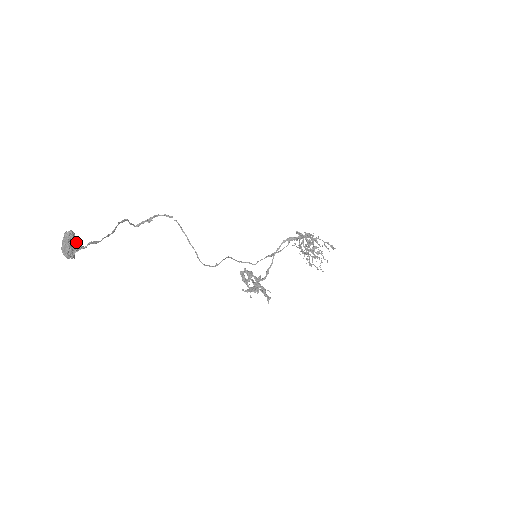
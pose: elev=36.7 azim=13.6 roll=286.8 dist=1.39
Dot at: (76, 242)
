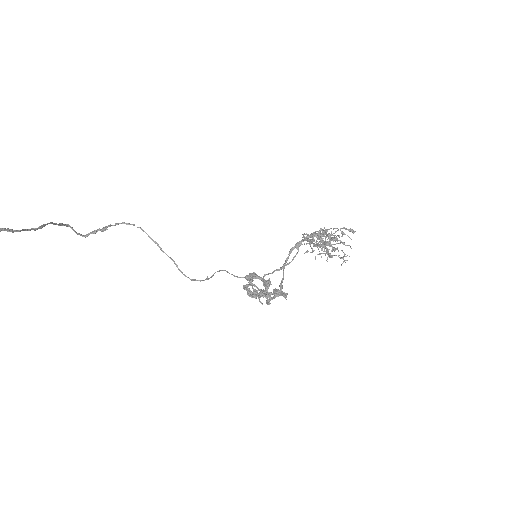
Dot at: out of frame
